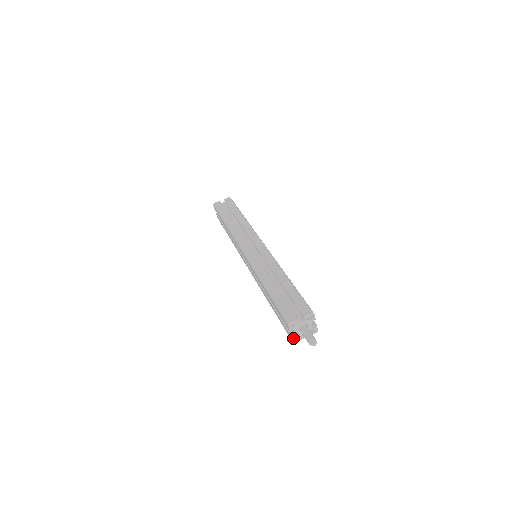
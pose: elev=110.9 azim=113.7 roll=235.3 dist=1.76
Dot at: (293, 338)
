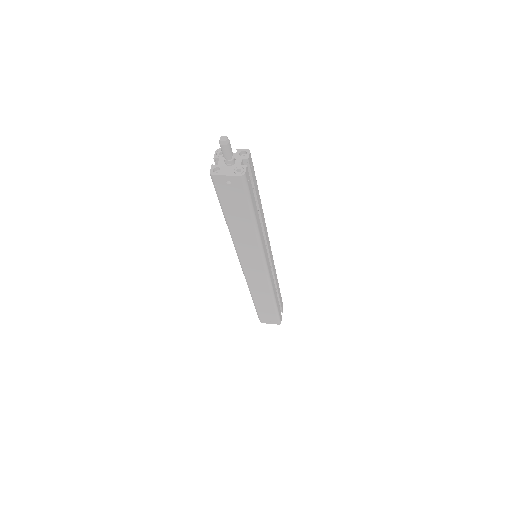
Dot at: (213, 169)
